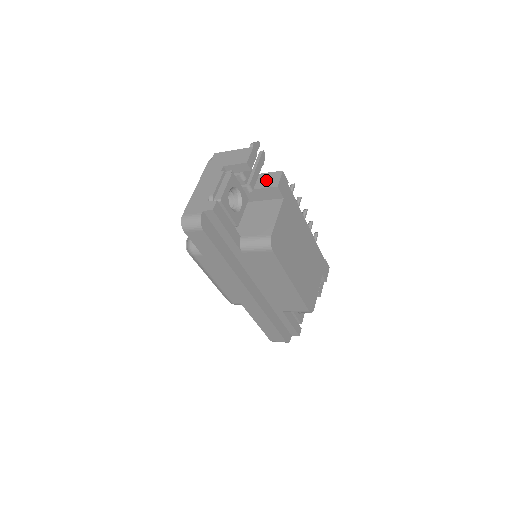
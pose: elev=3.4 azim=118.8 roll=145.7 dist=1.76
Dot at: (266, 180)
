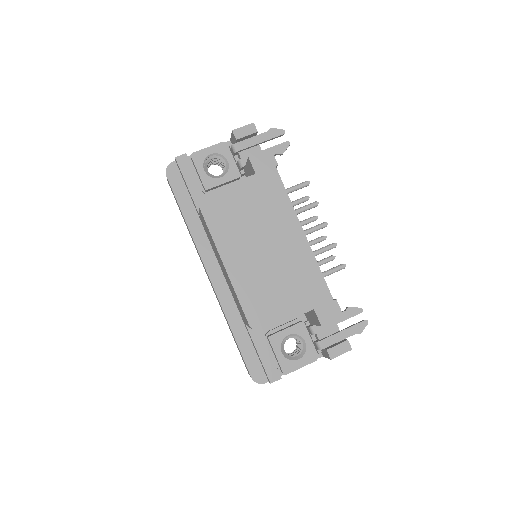
Dot at: occluded
